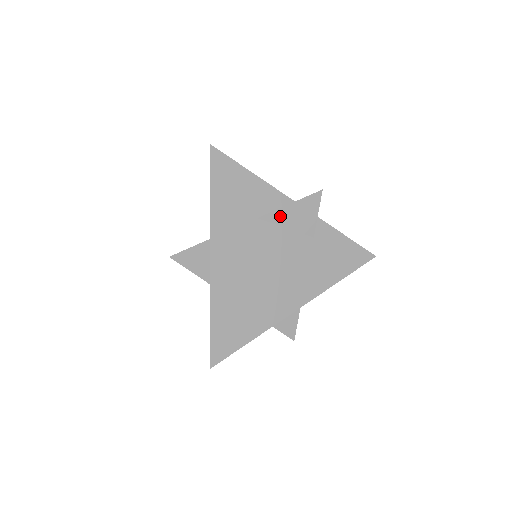
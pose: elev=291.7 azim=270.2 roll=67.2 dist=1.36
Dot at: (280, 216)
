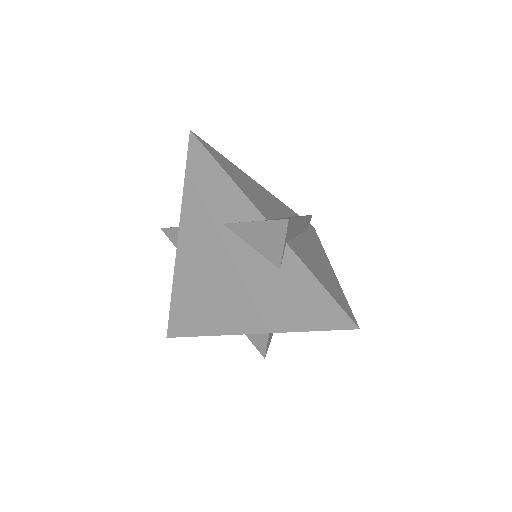
Dot at: (244, 231)
